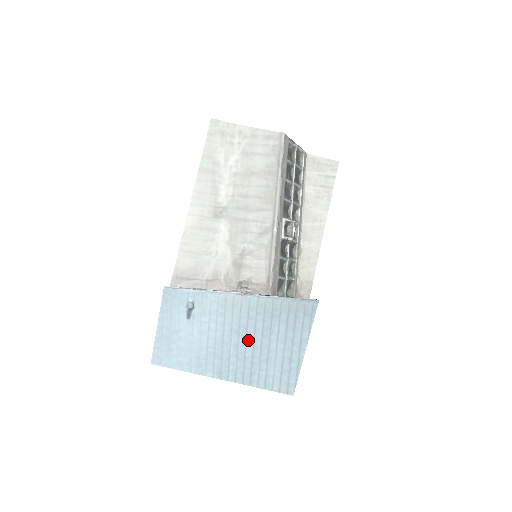
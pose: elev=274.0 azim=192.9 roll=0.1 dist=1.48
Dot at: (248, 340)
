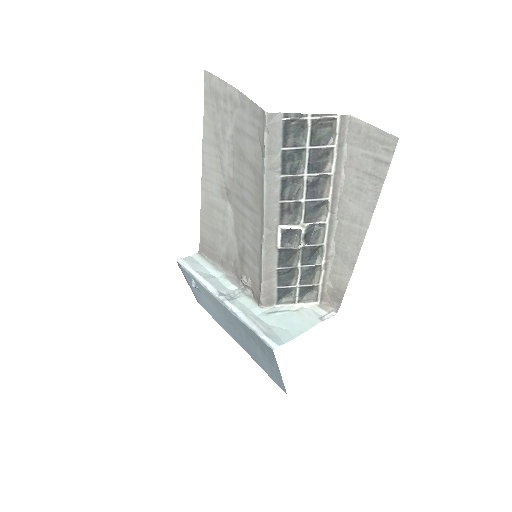
Dot at: (240, 334)
